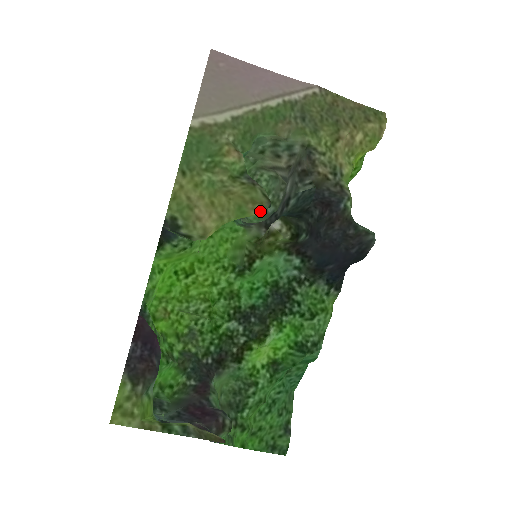
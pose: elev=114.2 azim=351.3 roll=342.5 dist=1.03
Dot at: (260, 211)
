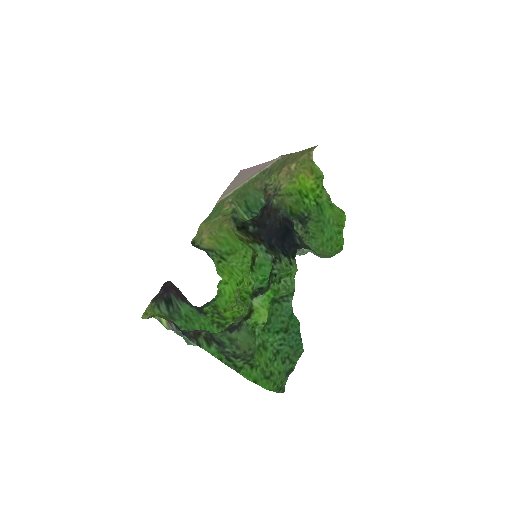
Dot at: (227, 223)
